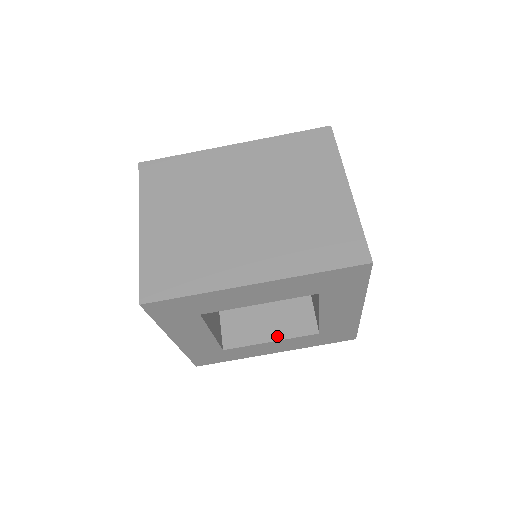
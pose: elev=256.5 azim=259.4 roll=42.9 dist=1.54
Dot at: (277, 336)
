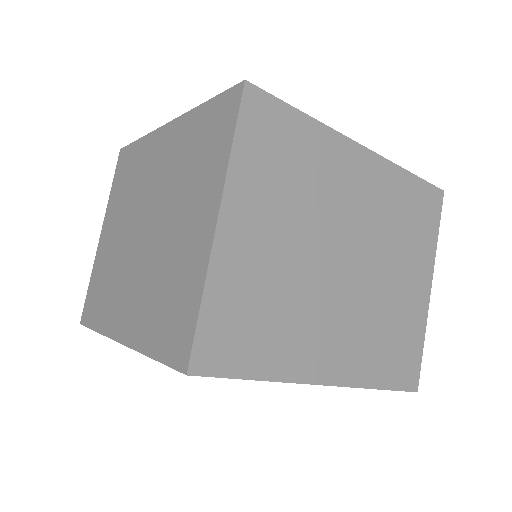
Dot at: occluded
